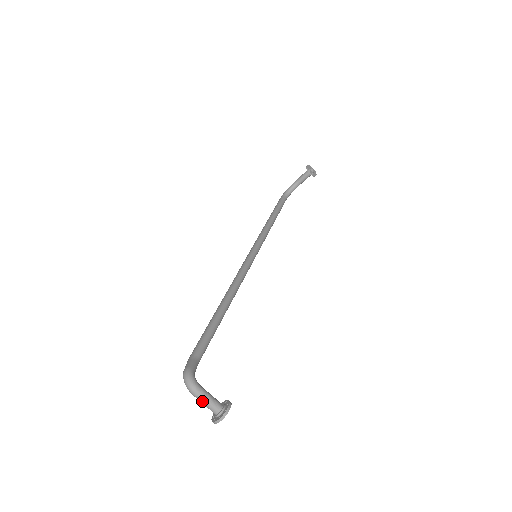
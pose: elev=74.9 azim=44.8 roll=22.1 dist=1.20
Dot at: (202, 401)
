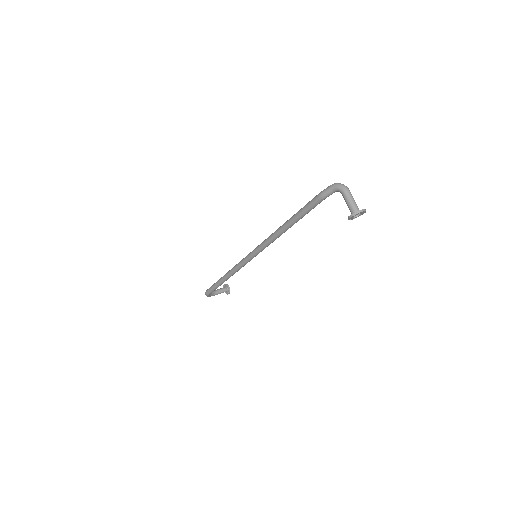
Dot at: (352, 197)
